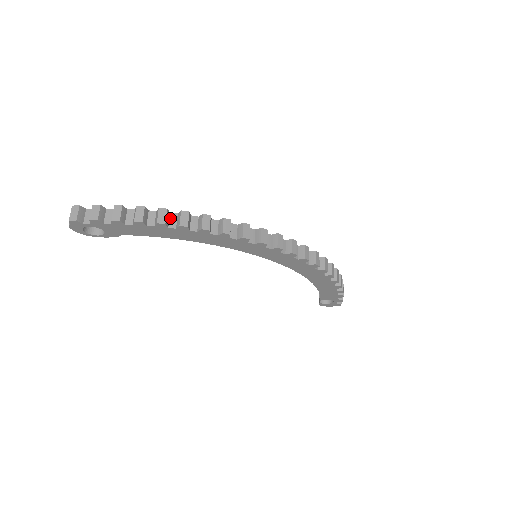
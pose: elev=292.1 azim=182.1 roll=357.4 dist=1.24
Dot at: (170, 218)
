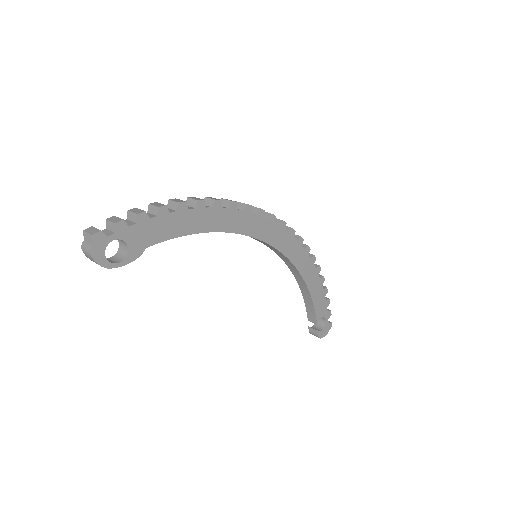
Dot at: occluded
